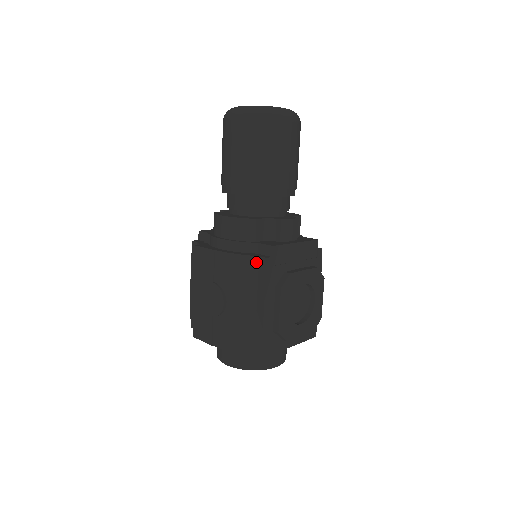
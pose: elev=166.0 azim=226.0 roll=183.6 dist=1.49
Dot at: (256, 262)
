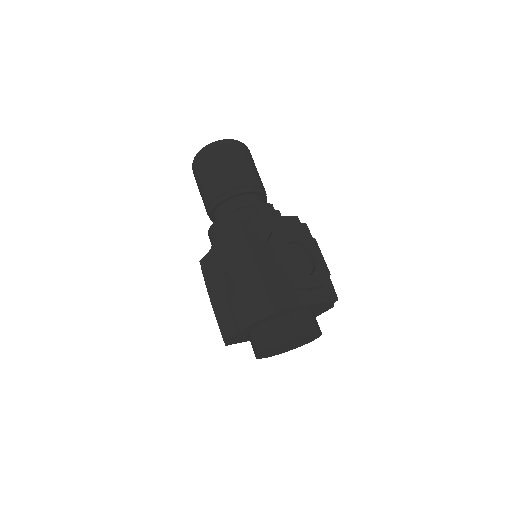
Dot at: (242, 233)
